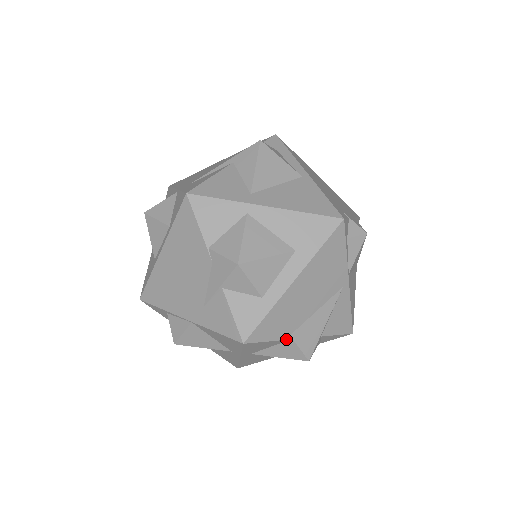
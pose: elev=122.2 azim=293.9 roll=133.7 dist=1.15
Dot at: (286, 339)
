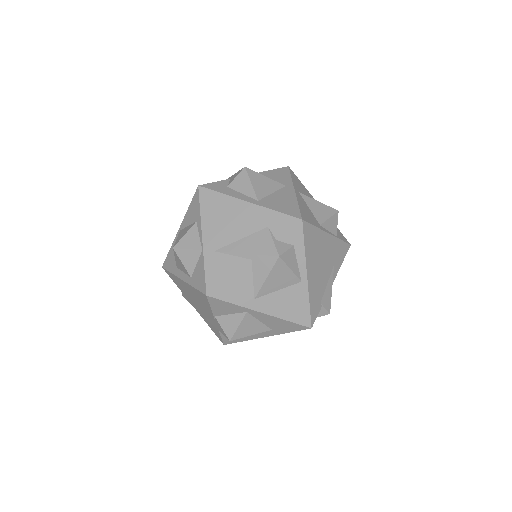
Dot at: occluded
